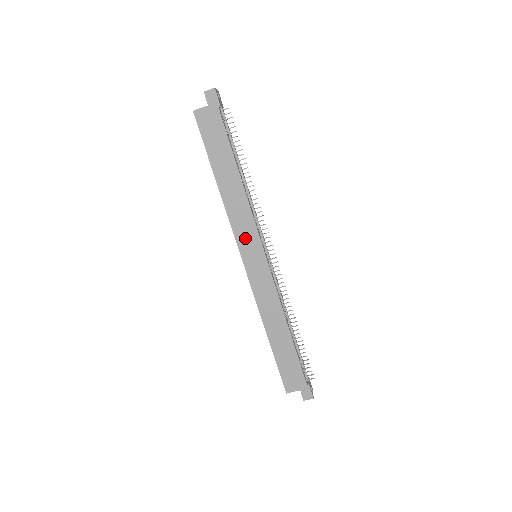
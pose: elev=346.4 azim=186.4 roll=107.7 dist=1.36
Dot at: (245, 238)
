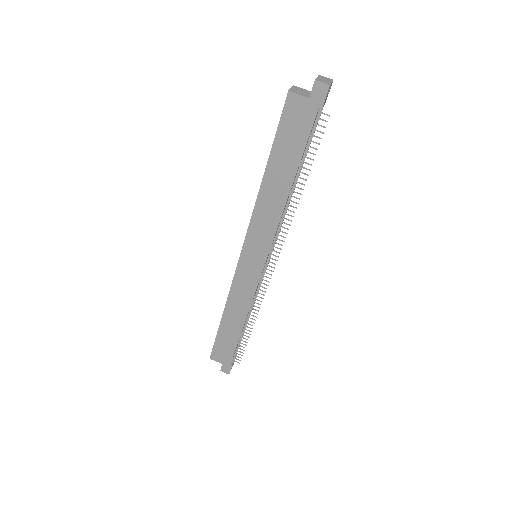
Dot at: (256, 240)
